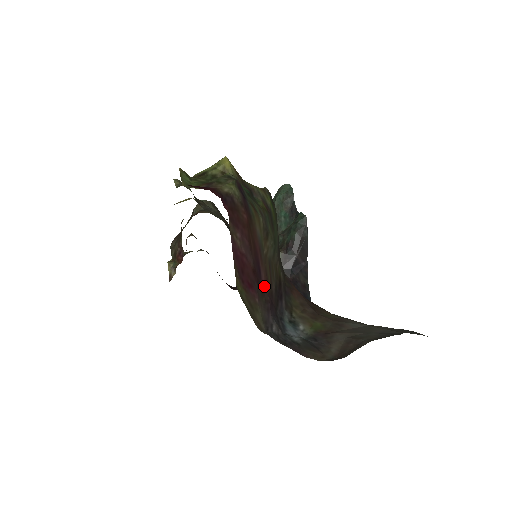
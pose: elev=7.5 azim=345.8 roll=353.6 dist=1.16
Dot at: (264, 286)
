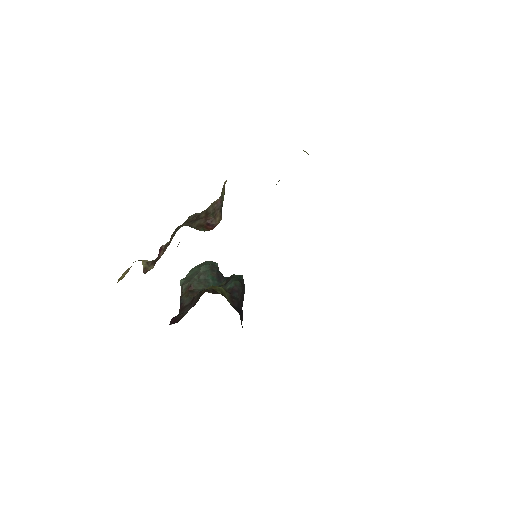
Dot at: occluded
